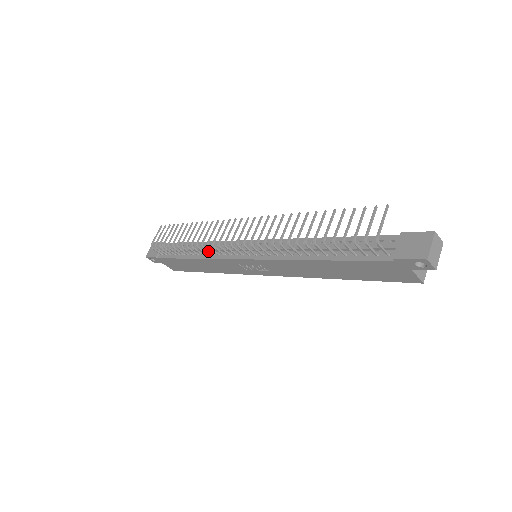
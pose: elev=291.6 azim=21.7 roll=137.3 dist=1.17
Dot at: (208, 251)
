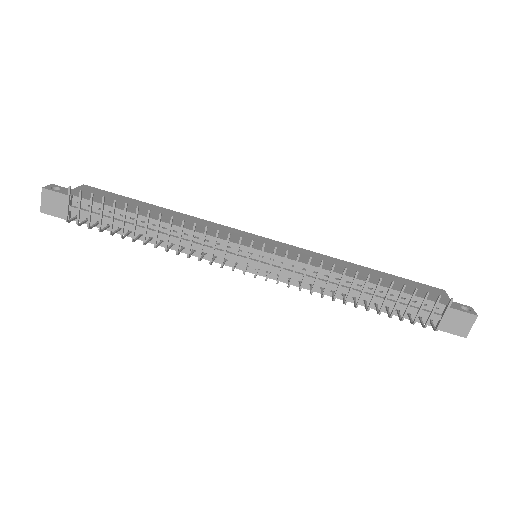
Dot at: (191, 254)
